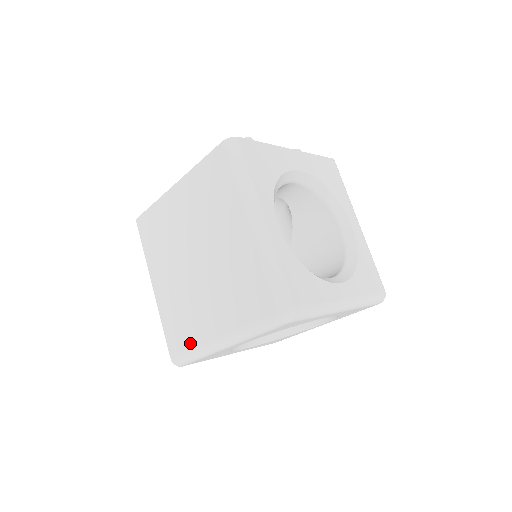
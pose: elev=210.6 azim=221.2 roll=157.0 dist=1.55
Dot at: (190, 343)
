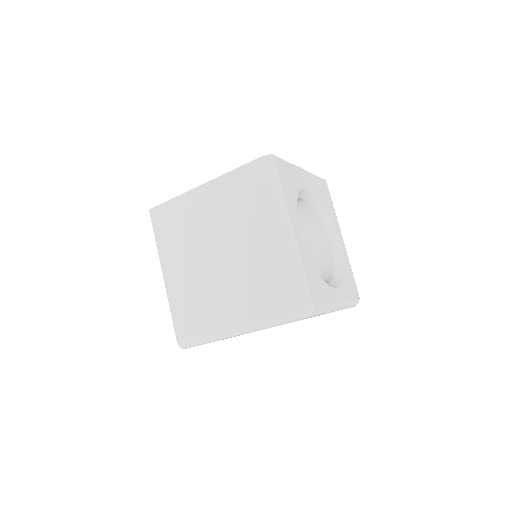
Dot at: (202, 328)
